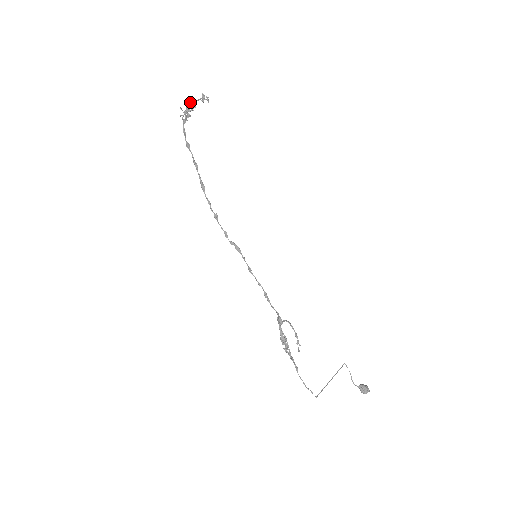
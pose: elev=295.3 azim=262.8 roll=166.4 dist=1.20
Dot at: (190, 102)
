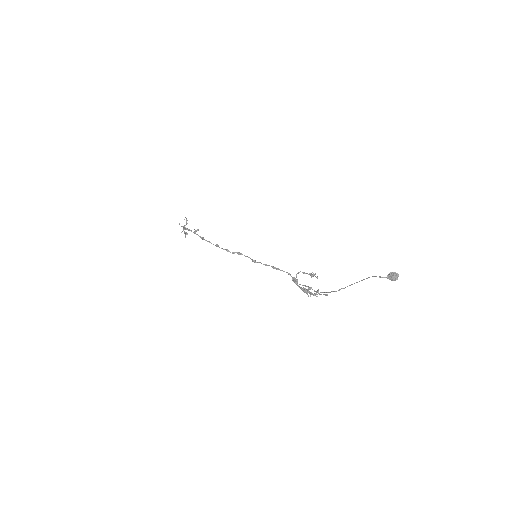
Dot at: occluded
